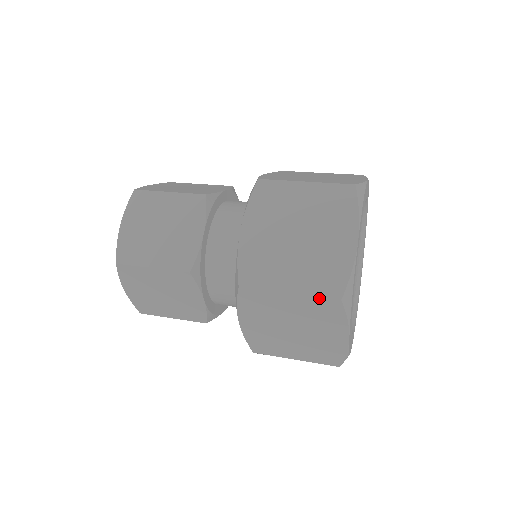
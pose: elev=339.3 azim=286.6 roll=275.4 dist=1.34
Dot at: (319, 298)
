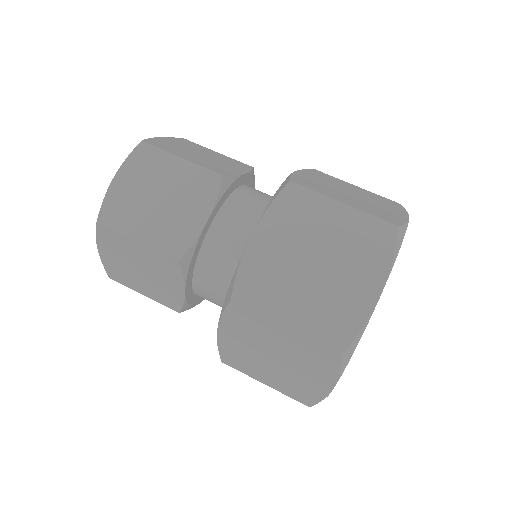
Dot at: (291, 397)
